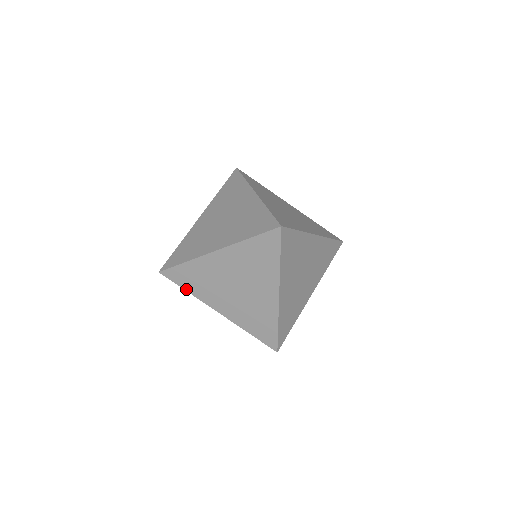
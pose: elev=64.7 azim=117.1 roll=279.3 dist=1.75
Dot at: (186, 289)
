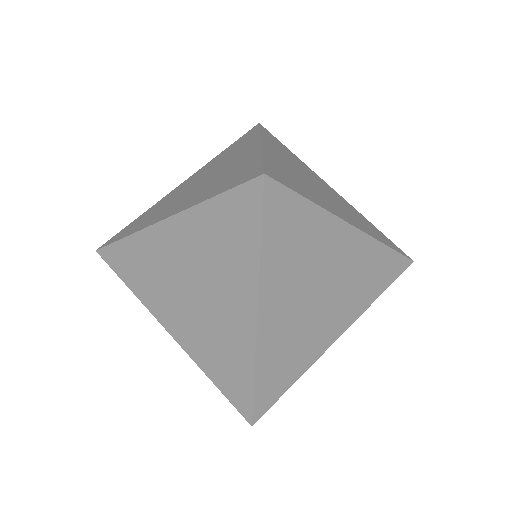
Dot at: (128, 284)
